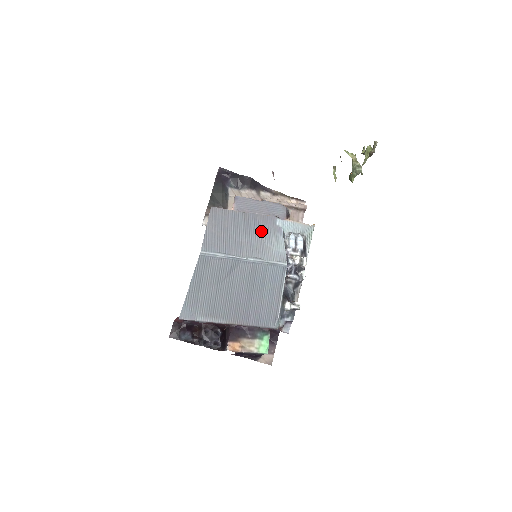
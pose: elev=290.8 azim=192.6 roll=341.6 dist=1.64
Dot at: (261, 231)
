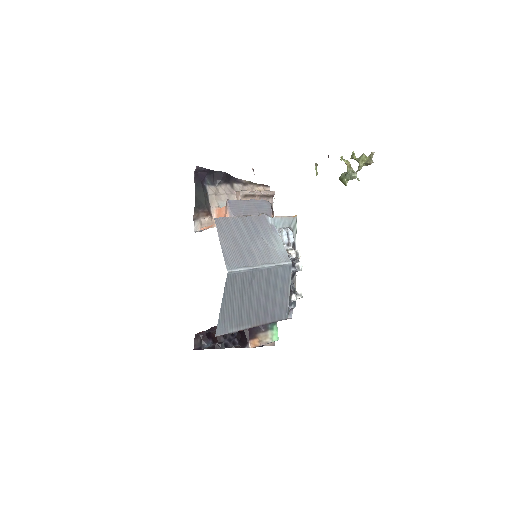
Dot at: (261, 234)
